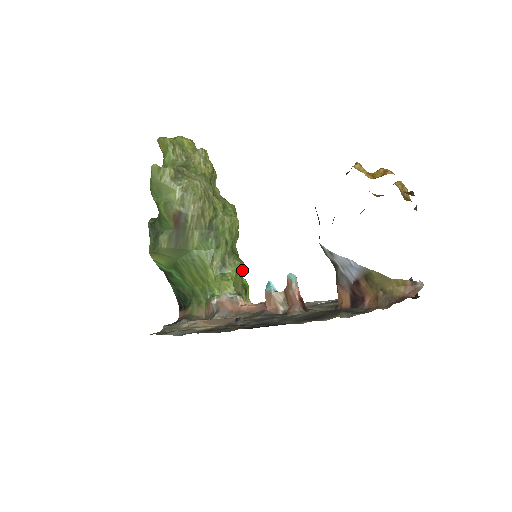
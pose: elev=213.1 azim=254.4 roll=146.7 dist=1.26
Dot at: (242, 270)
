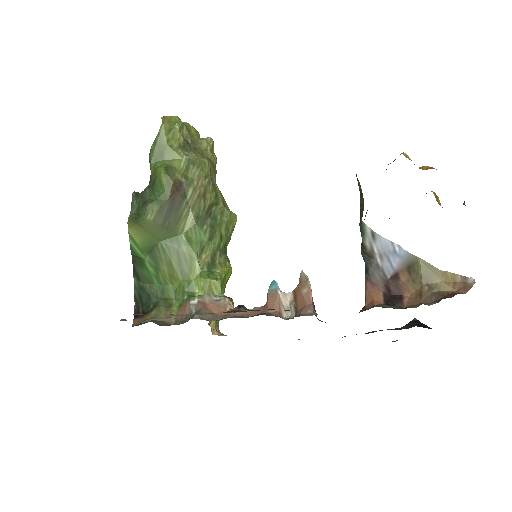
Dot at: (228, 278)
